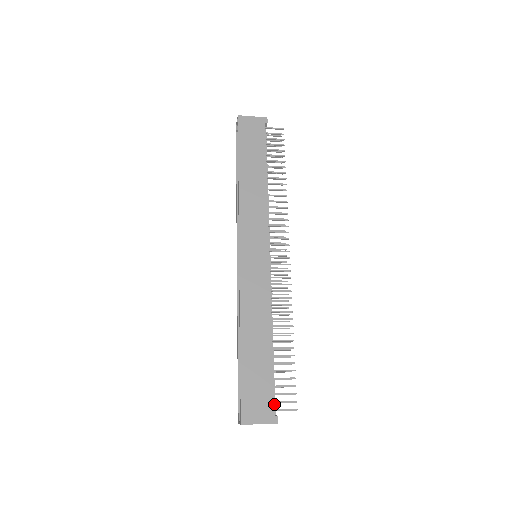
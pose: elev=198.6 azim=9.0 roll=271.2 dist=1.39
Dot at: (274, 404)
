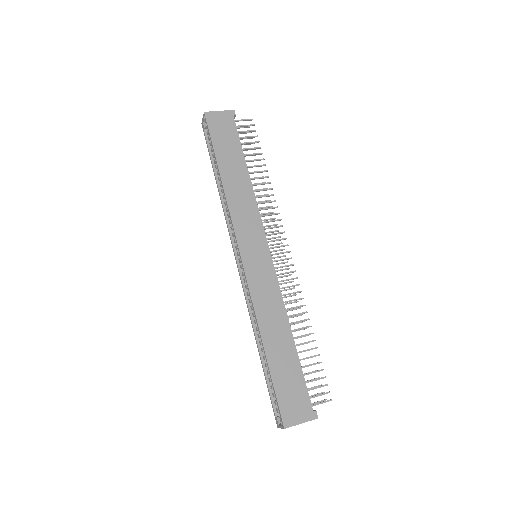
Dot at: occluded
